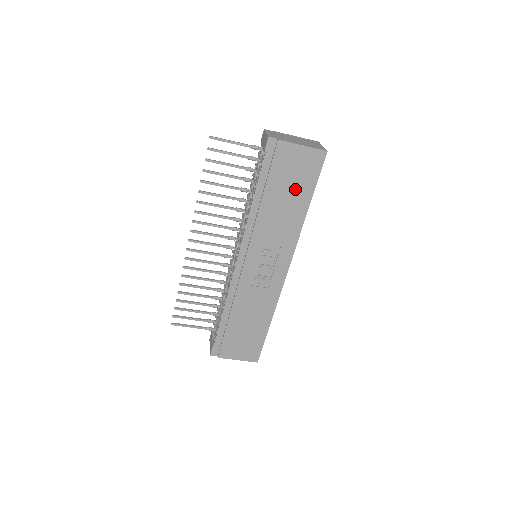
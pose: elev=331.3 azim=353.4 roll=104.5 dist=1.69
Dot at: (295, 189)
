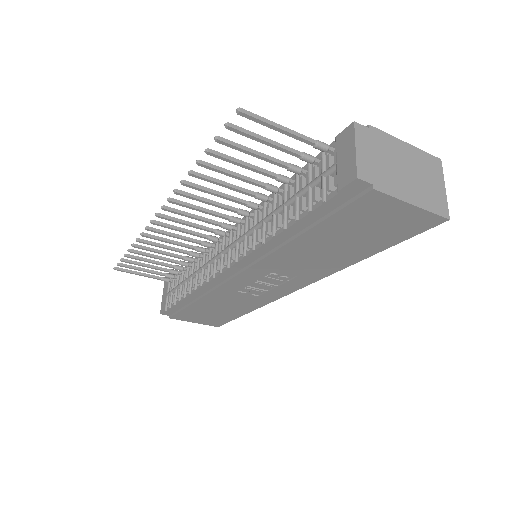
Dot at: (359, 240)
